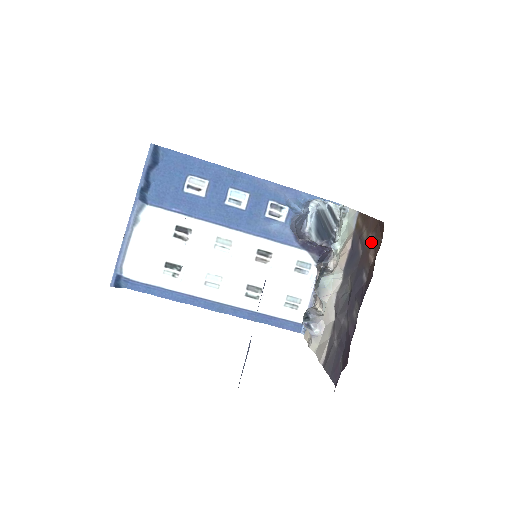
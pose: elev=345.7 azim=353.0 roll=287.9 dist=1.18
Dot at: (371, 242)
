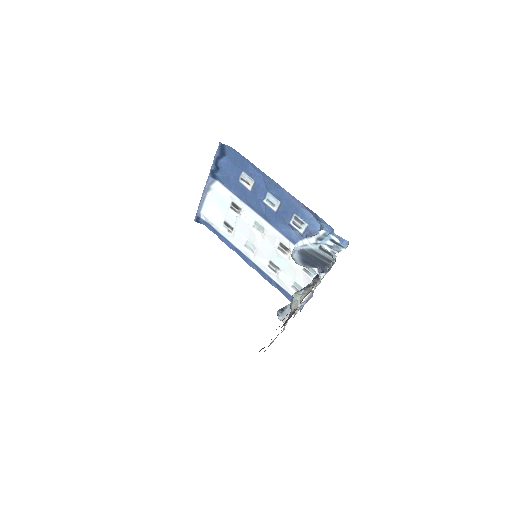
Dot at: occluded
